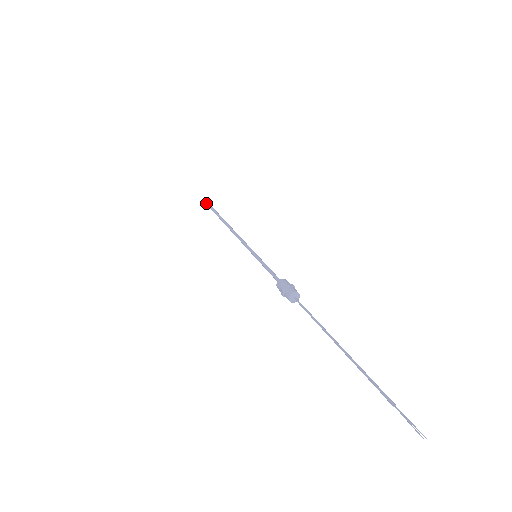
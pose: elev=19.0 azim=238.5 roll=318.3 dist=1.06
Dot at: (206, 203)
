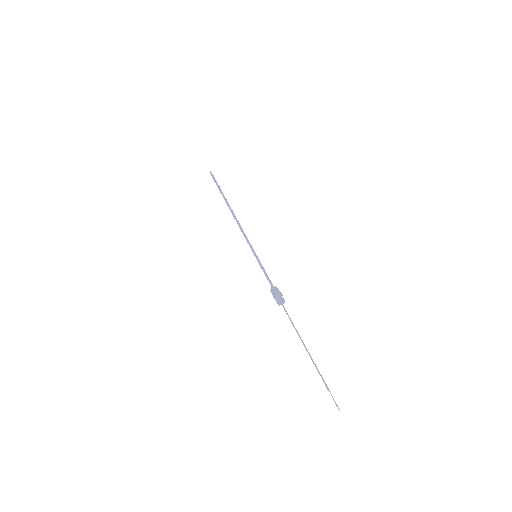
Dot at: (213, 178)
